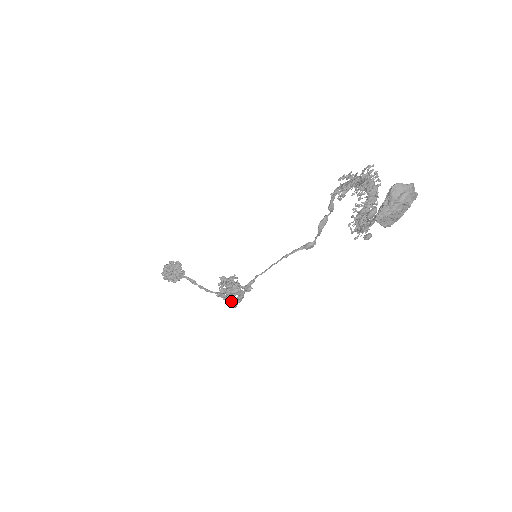
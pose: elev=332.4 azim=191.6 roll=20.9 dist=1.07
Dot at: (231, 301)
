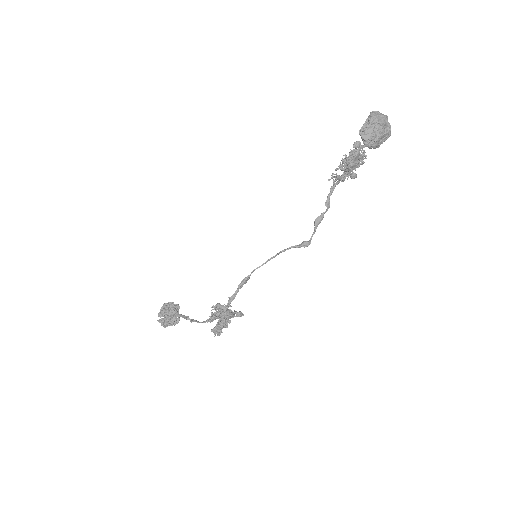
Dot at: (219, 331)
